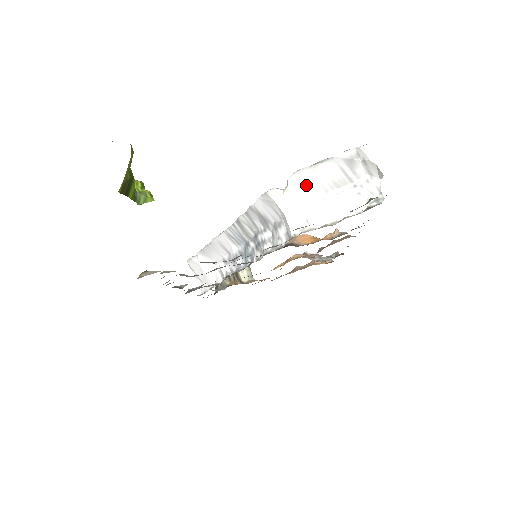
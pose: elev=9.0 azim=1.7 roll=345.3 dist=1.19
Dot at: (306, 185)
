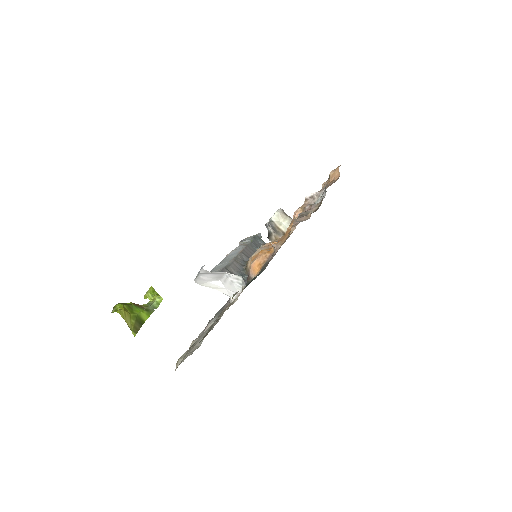
Dot at: (206, 283)
